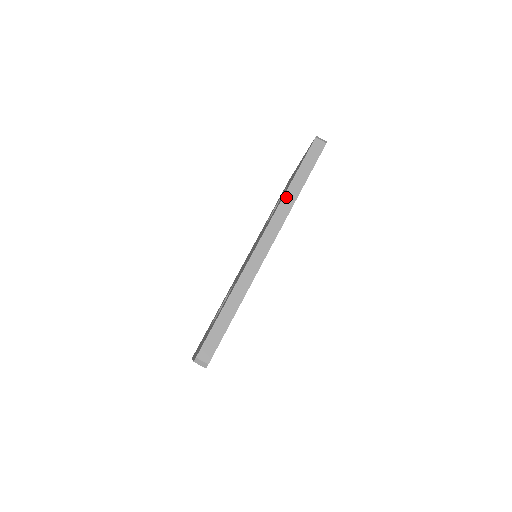
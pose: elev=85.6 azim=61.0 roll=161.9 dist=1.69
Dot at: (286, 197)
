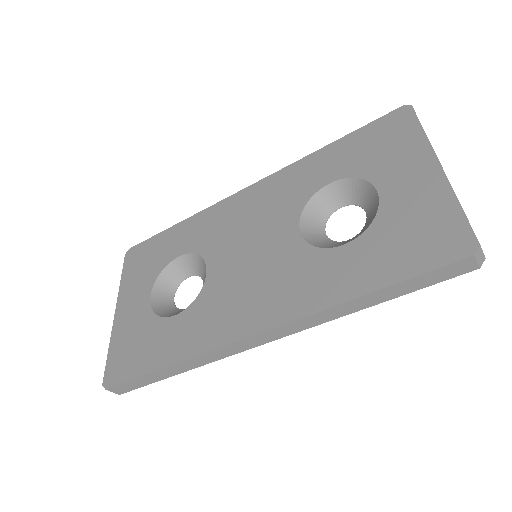
Dot at: (336, 308)
